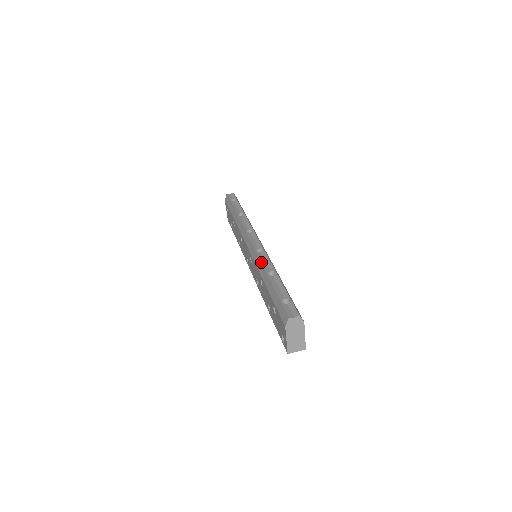
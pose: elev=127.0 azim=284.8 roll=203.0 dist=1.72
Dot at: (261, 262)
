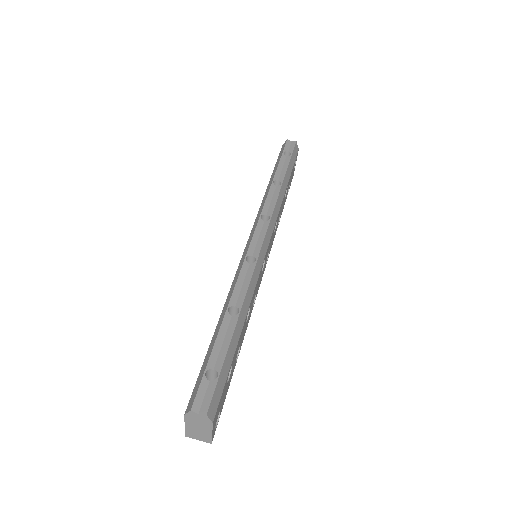
Dot at: (236, 283)
